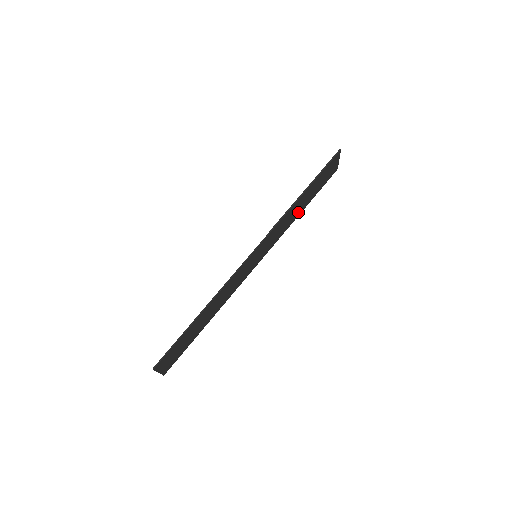
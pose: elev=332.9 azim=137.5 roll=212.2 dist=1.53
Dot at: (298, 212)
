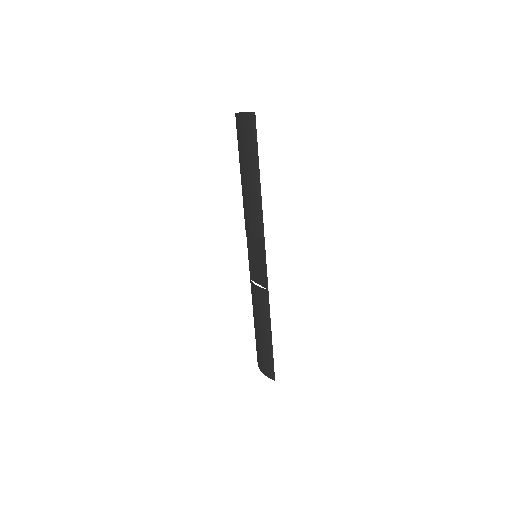
Dot at: occluded
